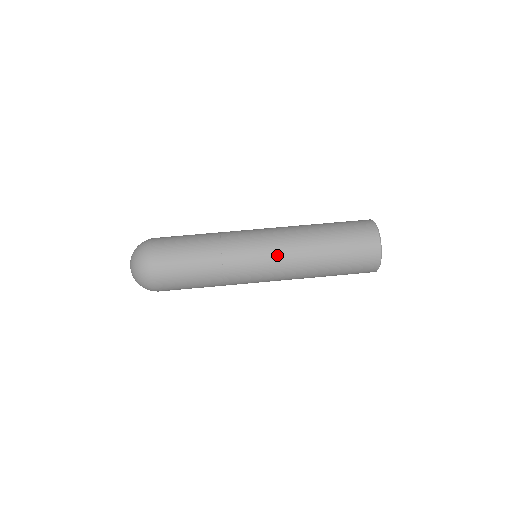
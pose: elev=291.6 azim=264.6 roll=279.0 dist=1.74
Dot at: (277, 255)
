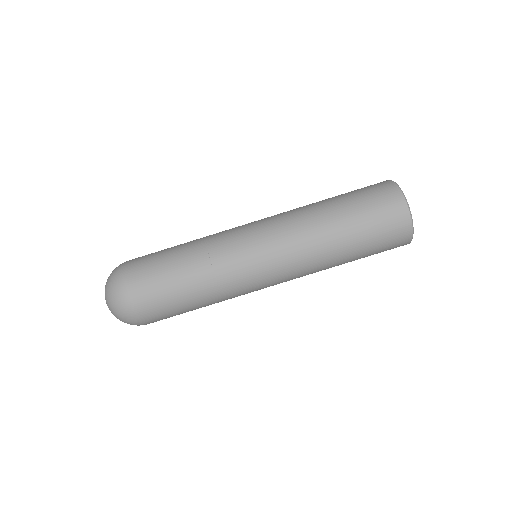
Dot at: (281, 252)
